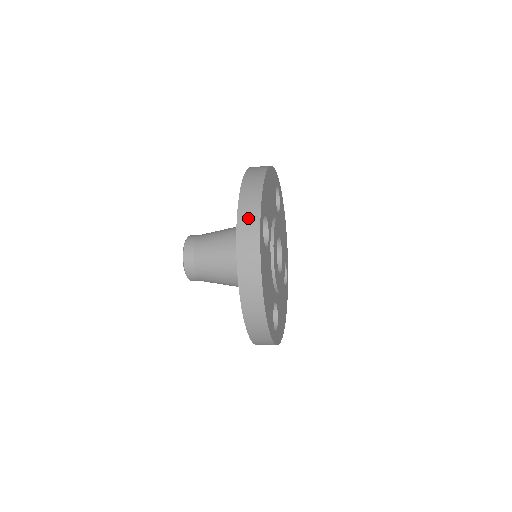
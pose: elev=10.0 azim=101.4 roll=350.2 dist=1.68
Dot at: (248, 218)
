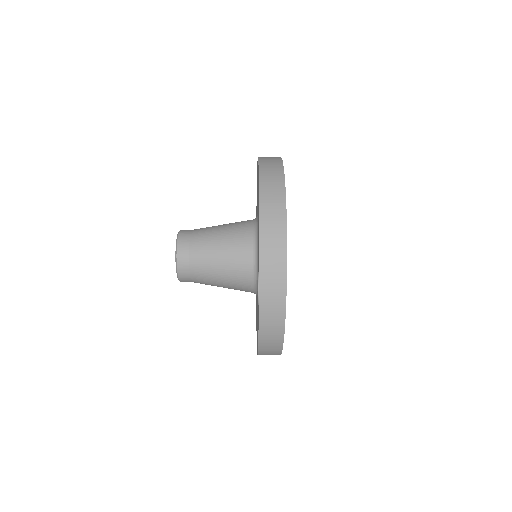
Dot at: (270, 159)
